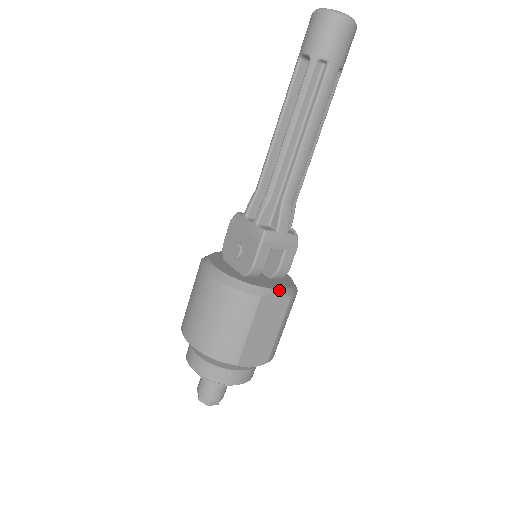
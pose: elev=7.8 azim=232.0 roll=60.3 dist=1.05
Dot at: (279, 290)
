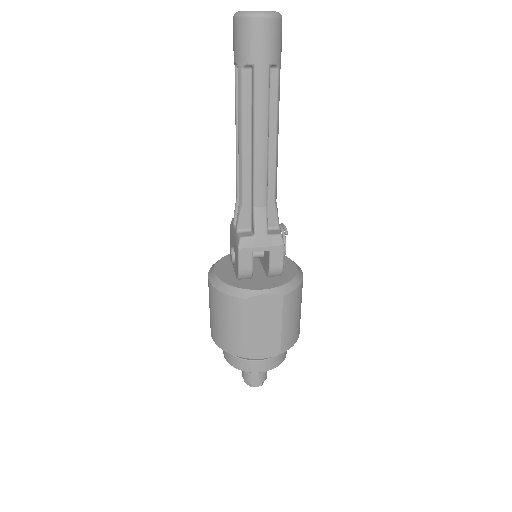
Dot at: (267, 290)
